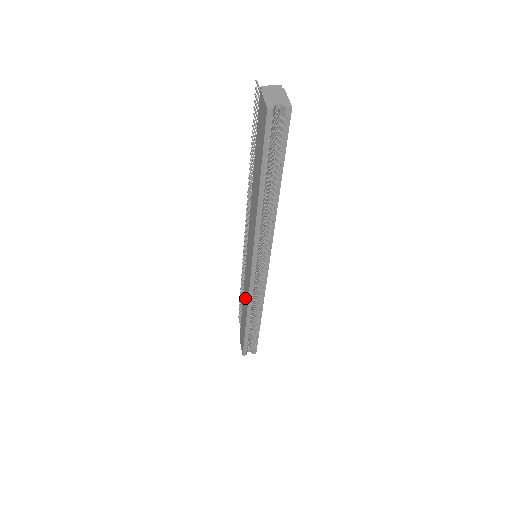
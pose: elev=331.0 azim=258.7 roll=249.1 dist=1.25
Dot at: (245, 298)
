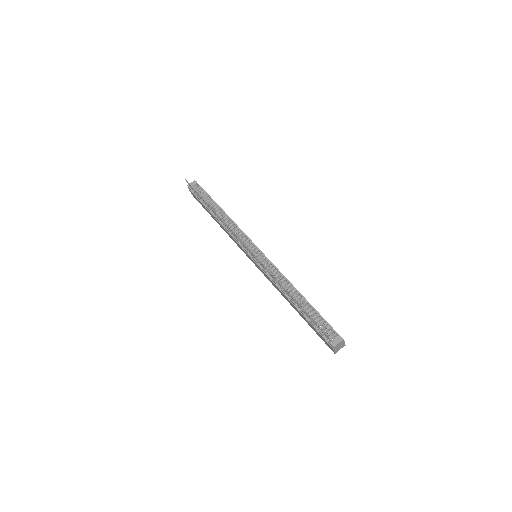
Dot at: (227, 233)
